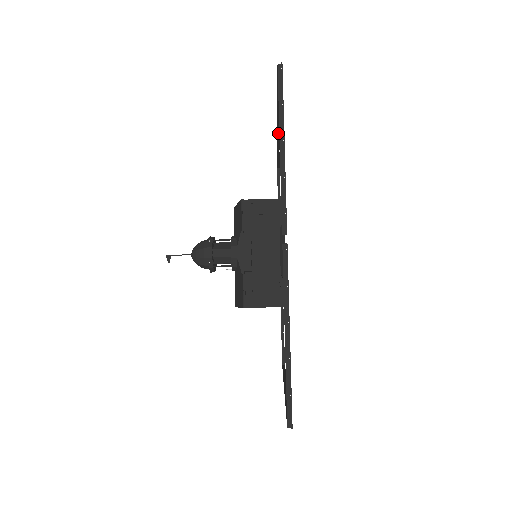
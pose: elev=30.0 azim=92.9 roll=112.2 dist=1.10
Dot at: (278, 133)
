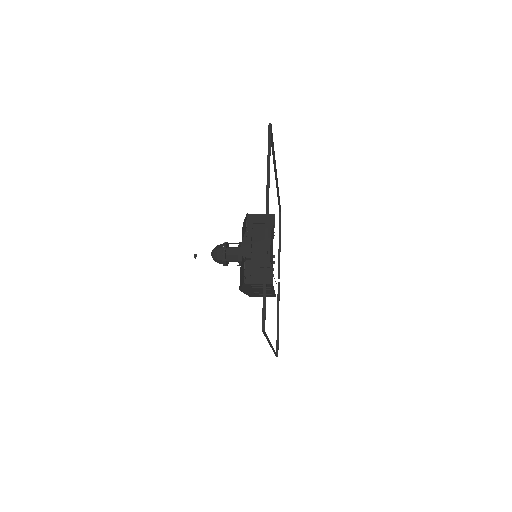
Dot at: (276, 178)
